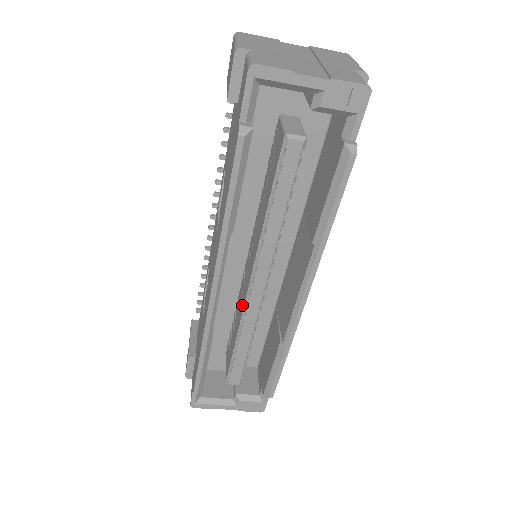
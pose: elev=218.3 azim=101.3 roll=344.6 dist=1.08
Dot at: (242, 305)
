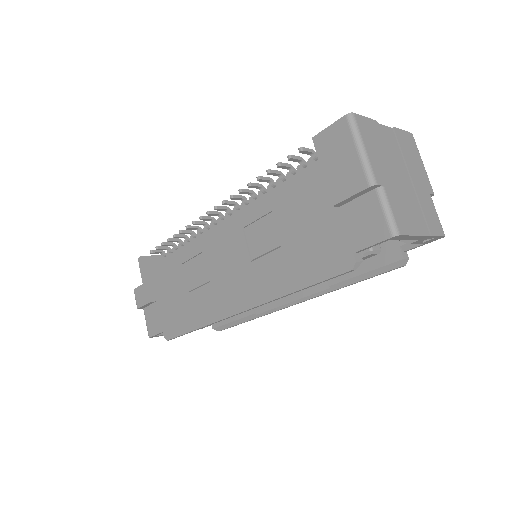
Dot at: occluded
